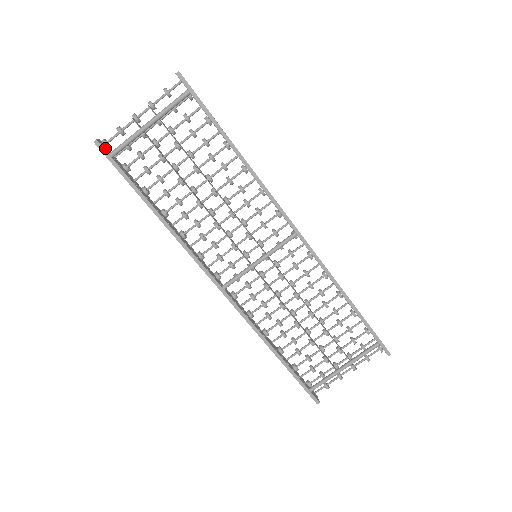
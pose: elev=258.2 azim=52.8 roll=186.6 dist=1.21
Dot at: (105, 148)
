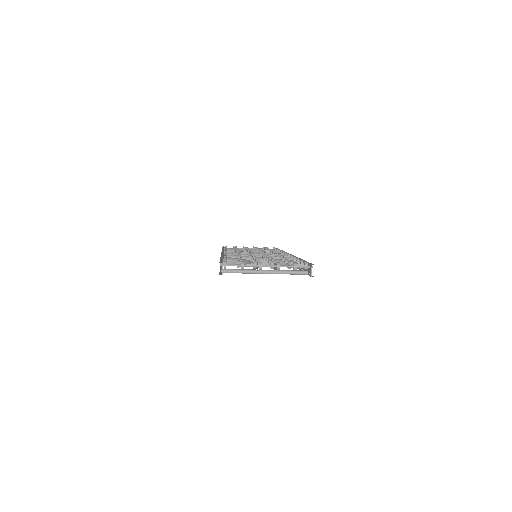
Dot at: (223, 270)
